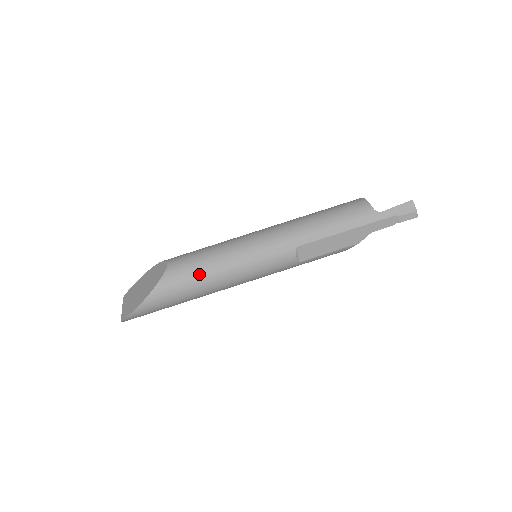
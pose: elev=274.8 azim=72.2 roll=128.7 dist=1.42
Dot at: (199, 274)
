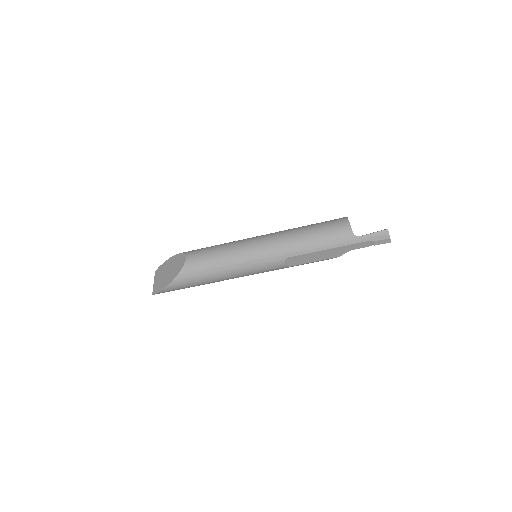
Dot at: (209, 271)
